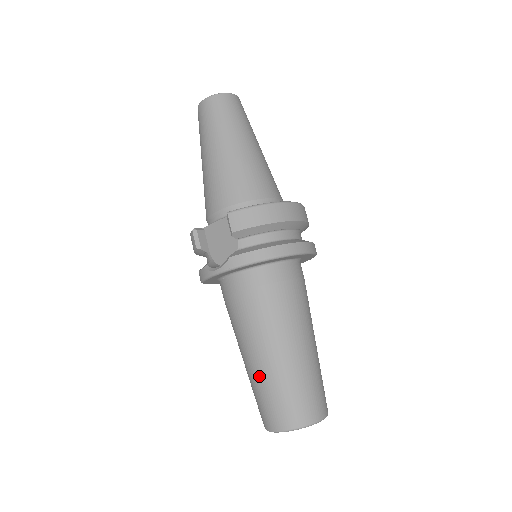
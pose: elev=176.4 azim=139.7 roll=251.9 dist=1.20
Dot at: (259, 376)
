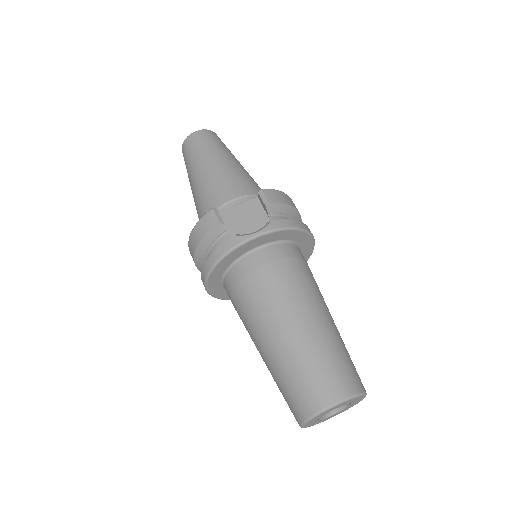
Dot at: (306, 343)
